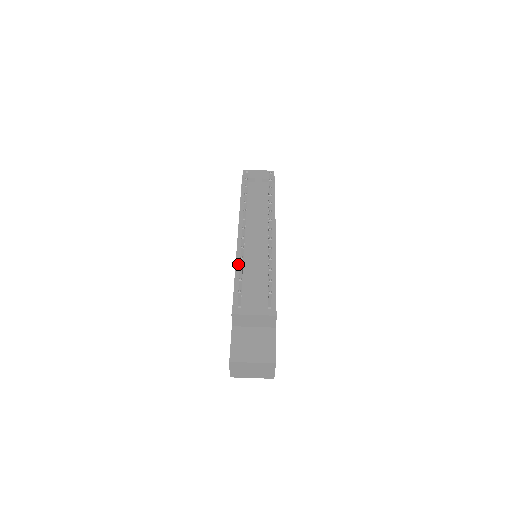
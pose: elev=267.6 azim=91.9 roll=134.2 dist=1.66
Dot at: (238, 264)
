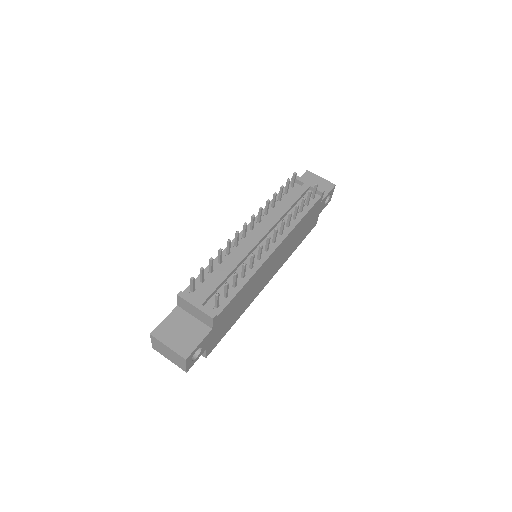
Dot at: (222, 254)
